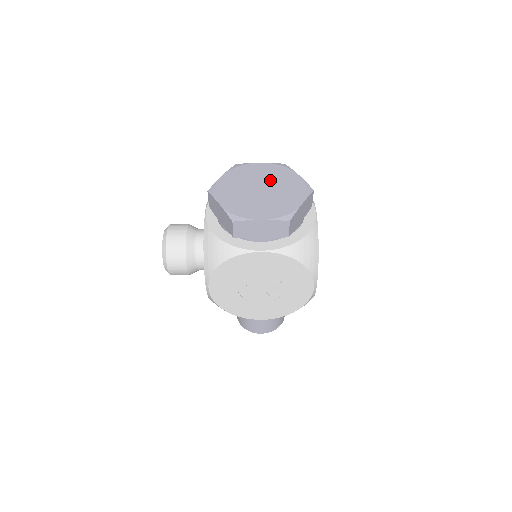
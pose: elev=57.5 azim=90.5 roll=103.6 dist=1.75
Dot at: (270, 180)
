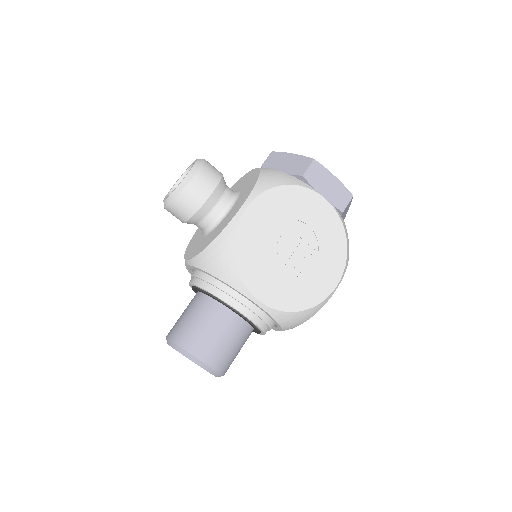
Dot at: occluded
